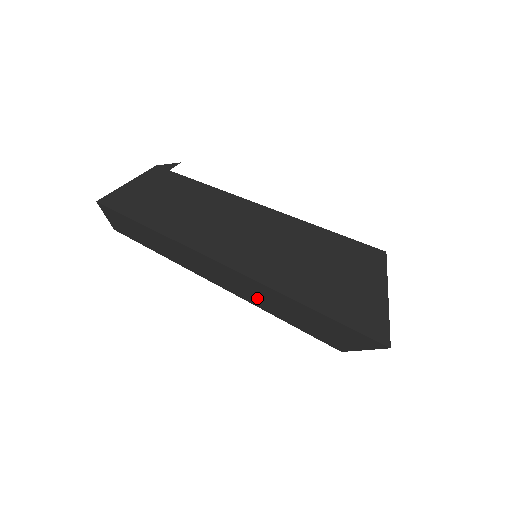
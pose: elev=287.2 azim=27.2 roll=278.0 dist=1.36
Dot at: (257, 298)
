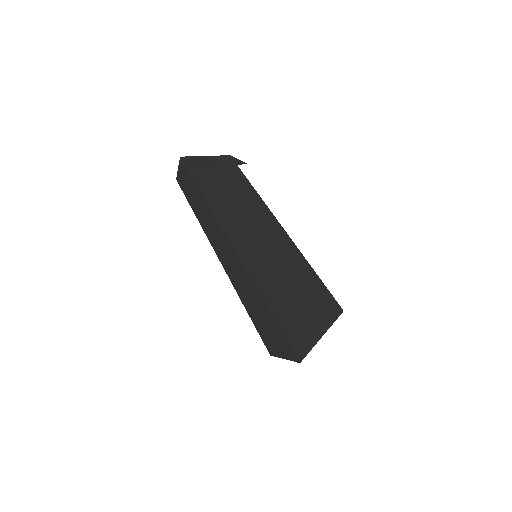
Dot at: (239, 283)
